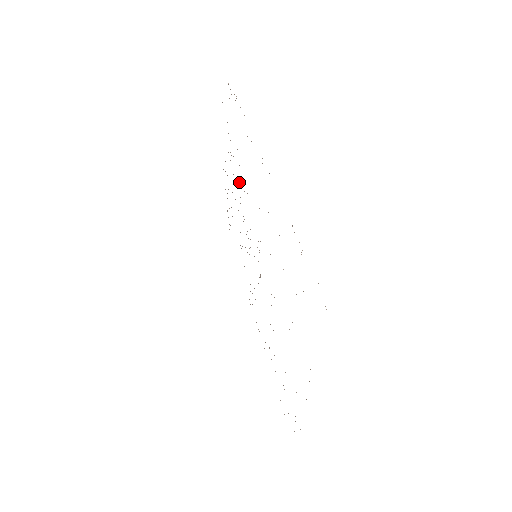
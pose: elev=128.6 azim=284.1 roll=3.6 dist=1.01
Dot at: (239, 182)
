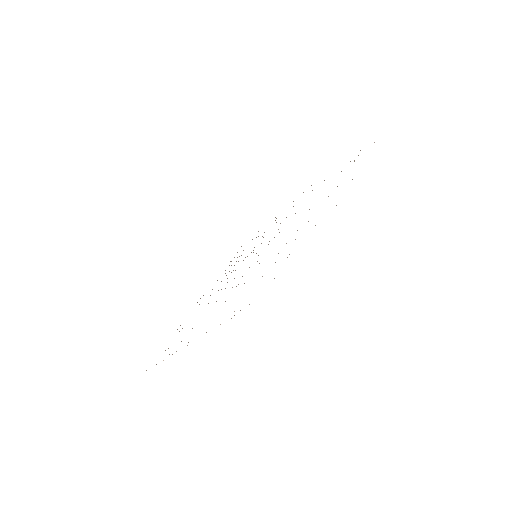
Dot at: occluded
